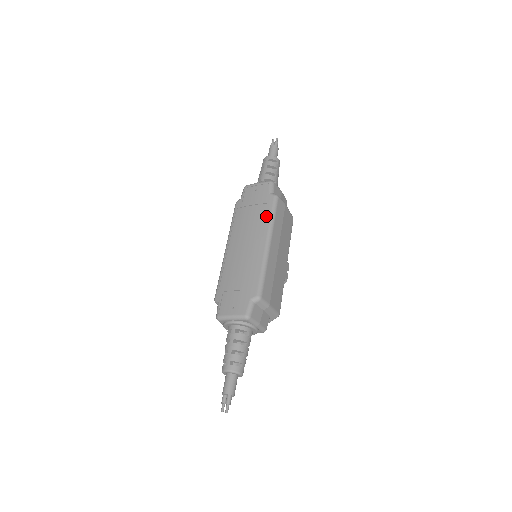
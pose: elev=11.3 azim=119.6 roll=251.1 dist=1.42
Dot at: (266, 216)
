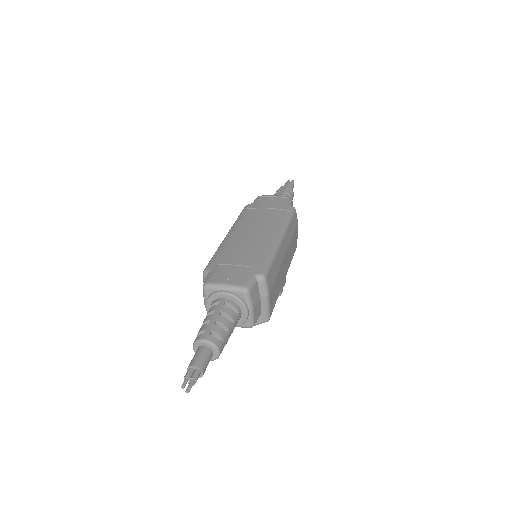
Dot at: (281, 218)
